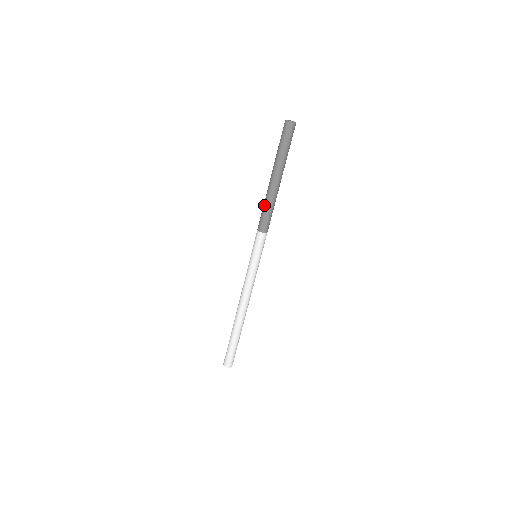
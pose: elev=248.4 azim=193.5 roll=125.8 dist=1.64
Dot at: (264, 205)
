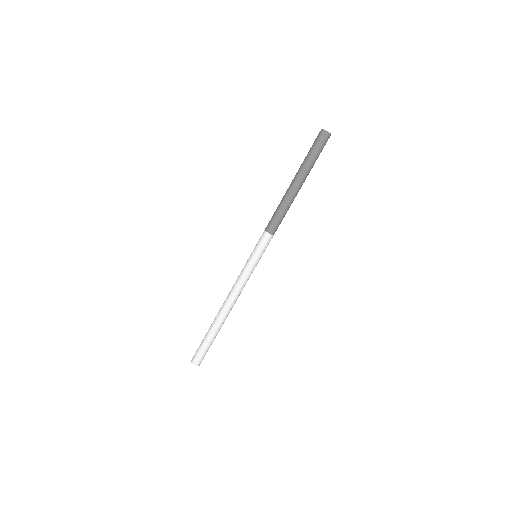
Dot at: (280, 207)
